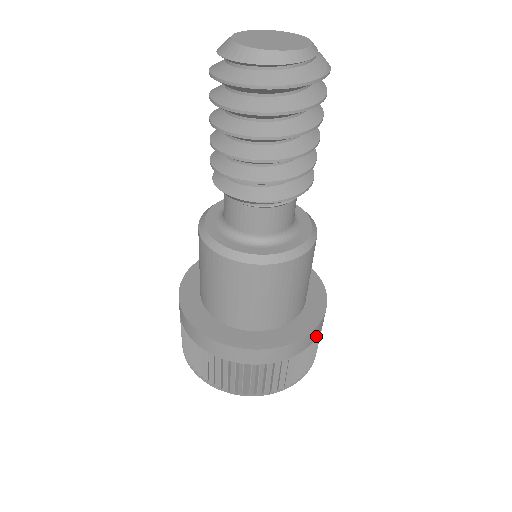
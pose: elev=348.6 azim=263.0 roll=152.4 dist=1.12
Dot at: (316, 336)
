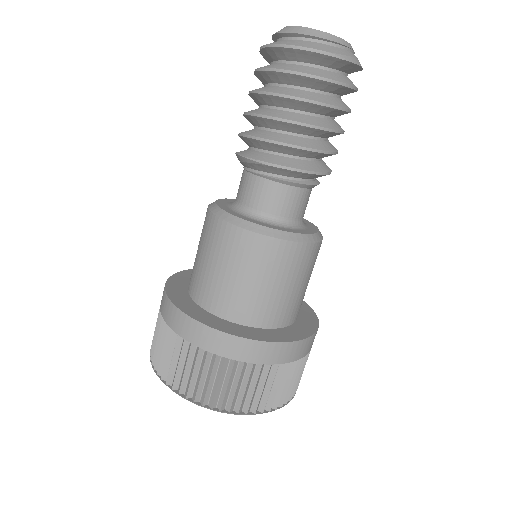
Dot at: (254, 359)
